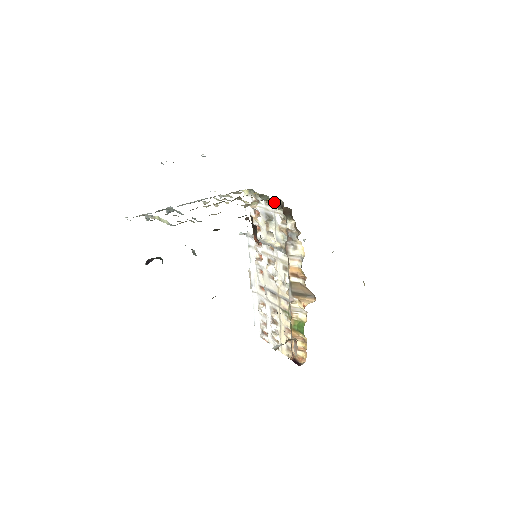
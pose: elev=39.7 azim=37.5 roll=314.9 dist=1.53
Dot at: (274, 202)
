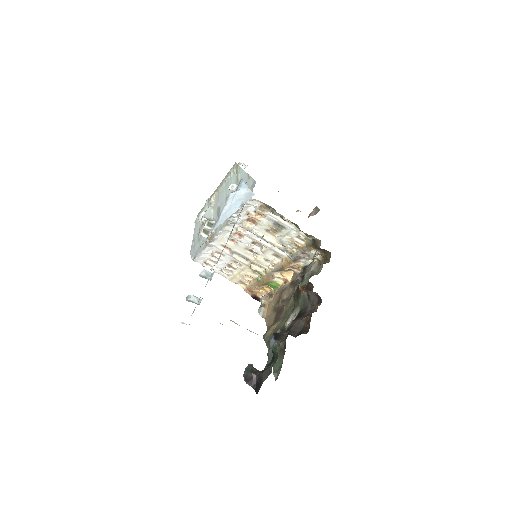
Dot at: (307, 236)
